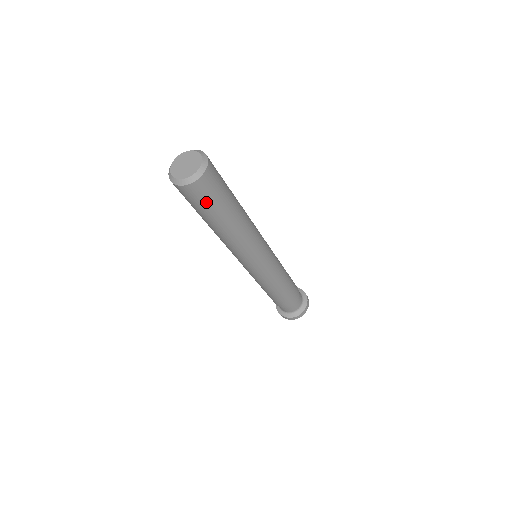
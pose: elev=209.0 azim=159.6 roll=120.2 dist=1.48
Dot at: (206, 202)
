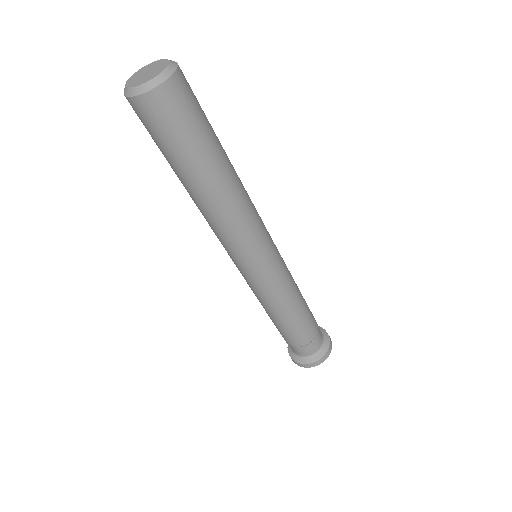
Dot at: (185, 125)
